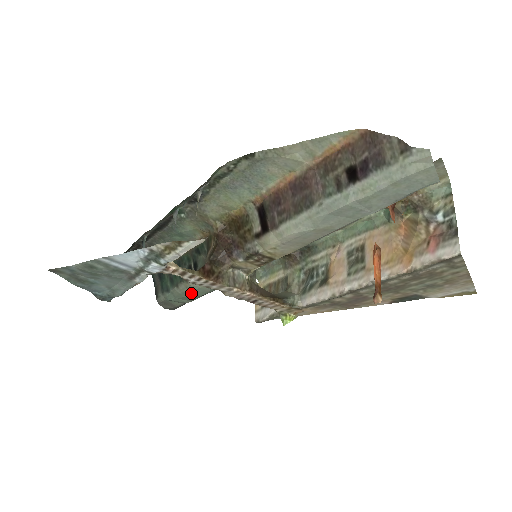
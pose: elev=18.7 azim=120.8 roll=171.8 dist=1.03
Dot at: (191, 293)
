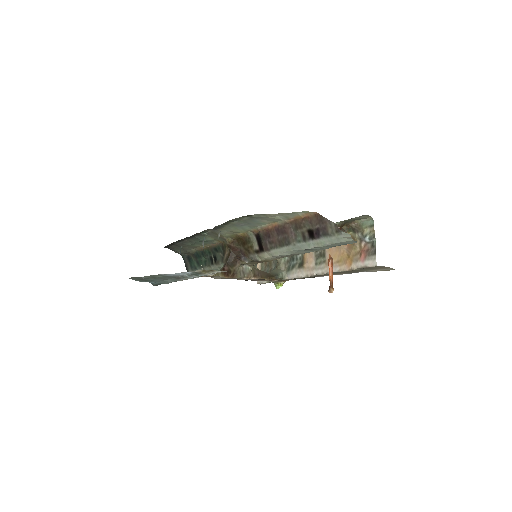
Dot at: occluded
